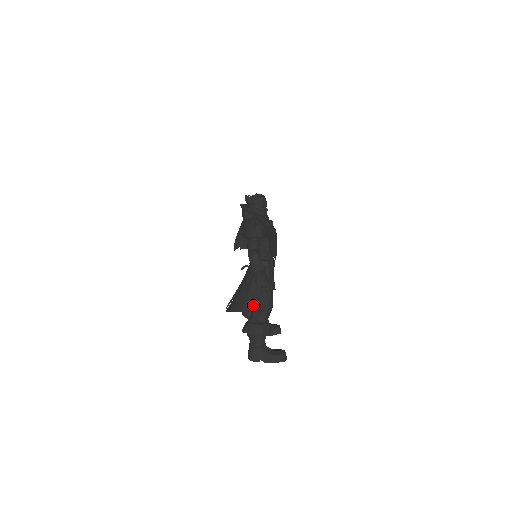
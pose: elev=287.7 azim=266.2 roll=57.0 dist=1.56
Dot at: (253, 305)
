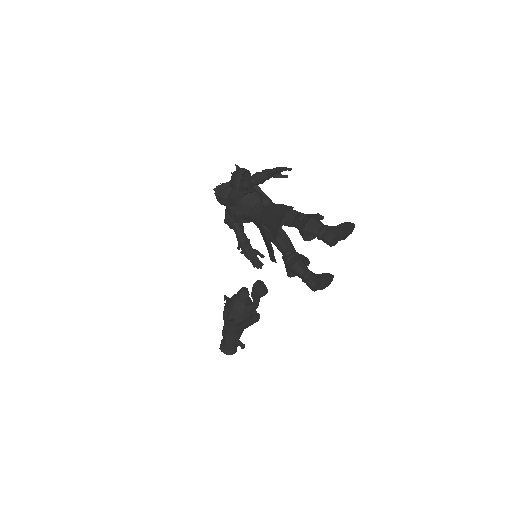
Dot at: (289, 207)
